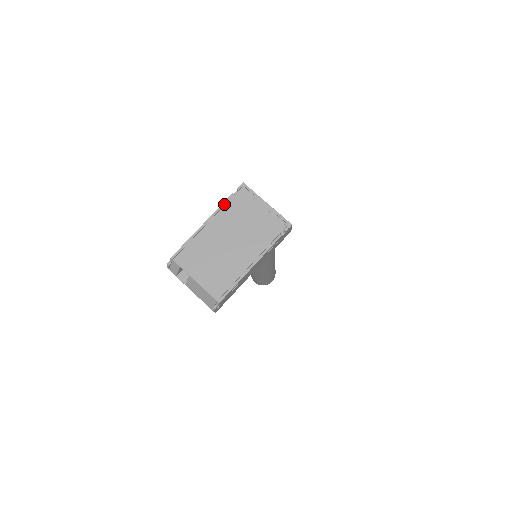
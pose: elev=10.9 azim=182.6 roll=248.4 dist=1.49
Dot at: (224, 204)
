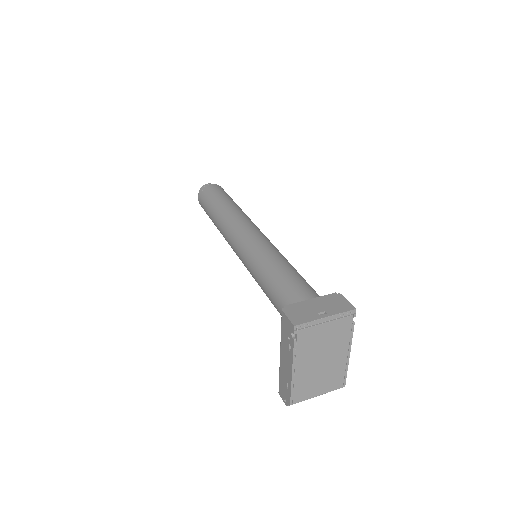
Dot at: (295, 351)
